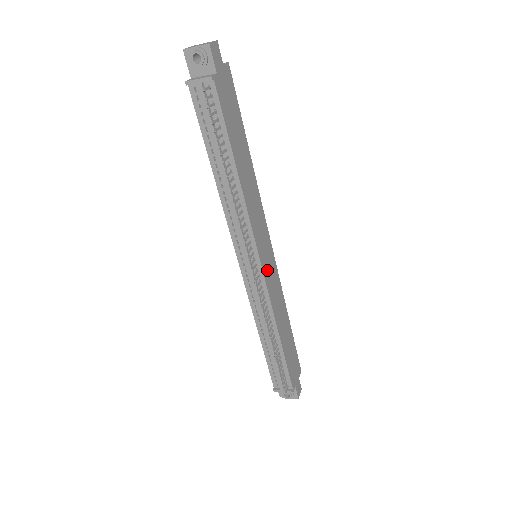
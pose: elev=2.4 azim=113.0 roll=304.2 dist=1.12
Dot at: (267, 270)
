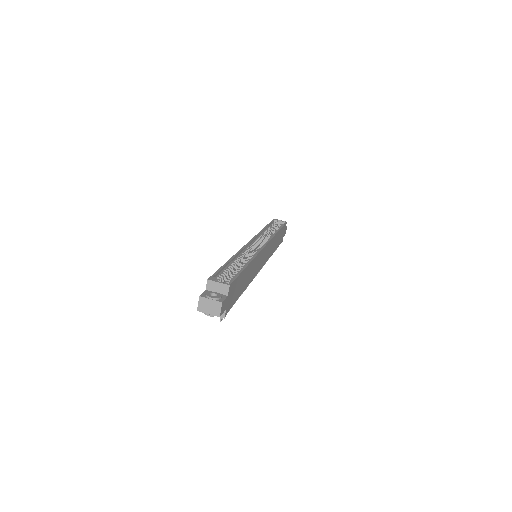
Dot at: (265, 259)
